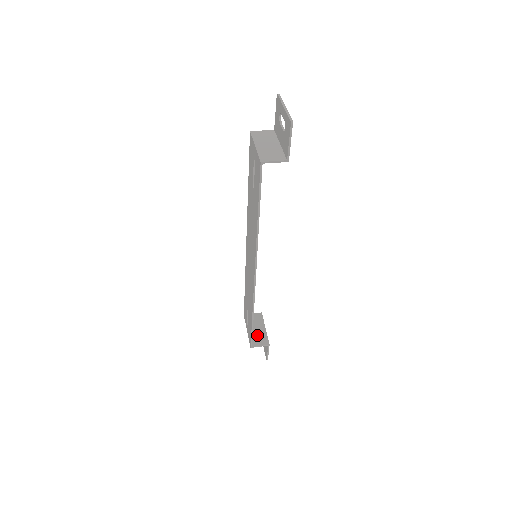
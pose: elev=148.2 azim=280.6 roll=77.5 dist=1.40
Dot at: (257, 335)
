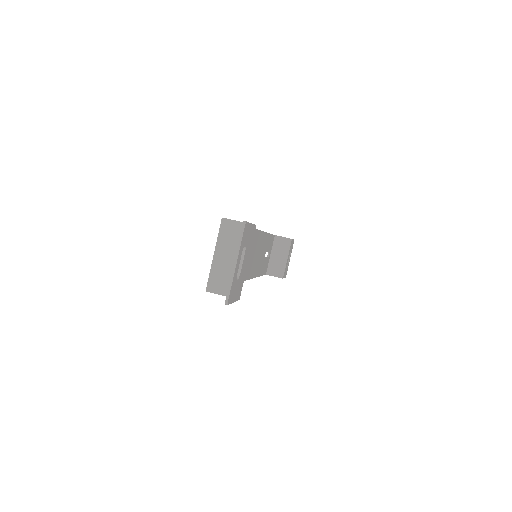
Dot at: (276, 264)
